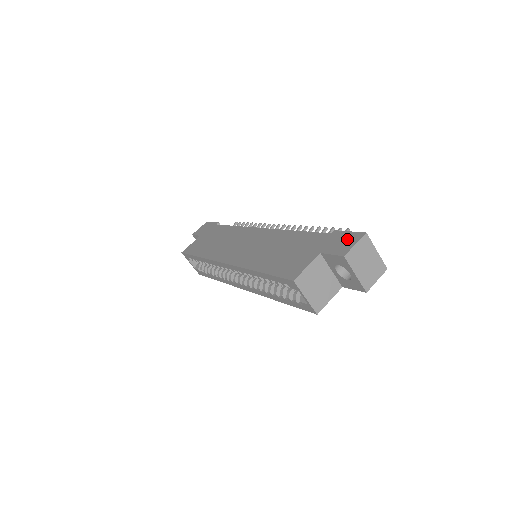
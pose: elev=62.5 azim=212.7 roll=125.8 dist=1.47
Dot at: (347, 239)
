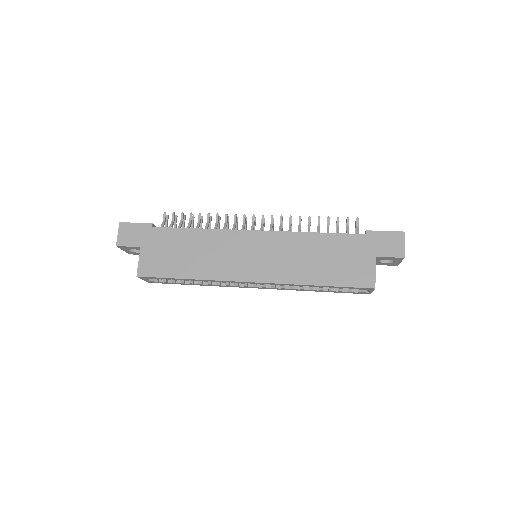
Dot at: (391, 240)
